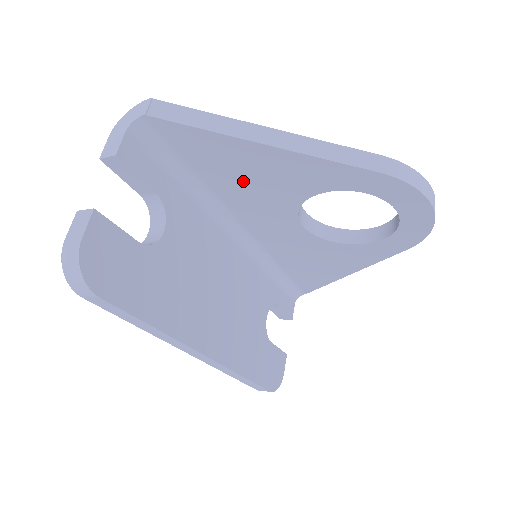
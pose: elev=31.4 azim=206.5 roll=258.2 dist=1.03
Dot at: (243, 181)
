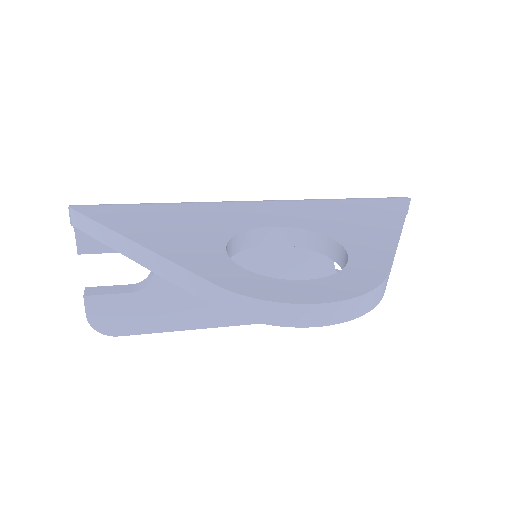
Dot at: occluded
